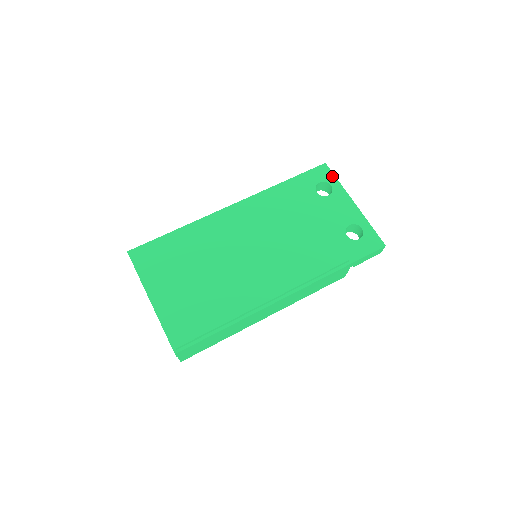
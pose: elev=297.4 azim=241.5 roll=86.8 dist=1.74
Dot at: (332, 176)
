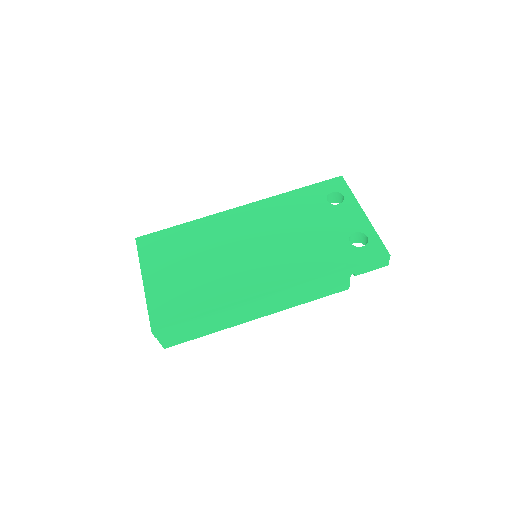
Dot at: (346, 187)
